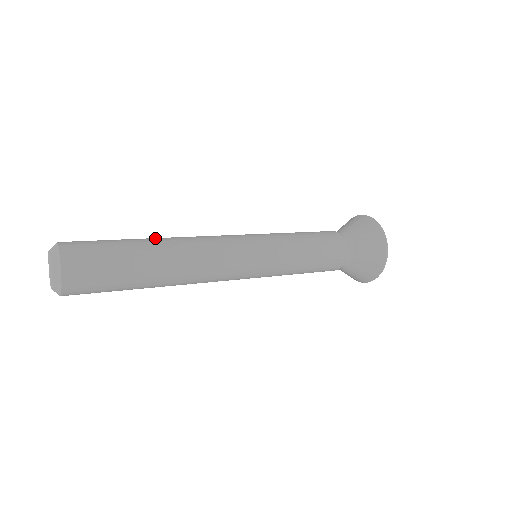
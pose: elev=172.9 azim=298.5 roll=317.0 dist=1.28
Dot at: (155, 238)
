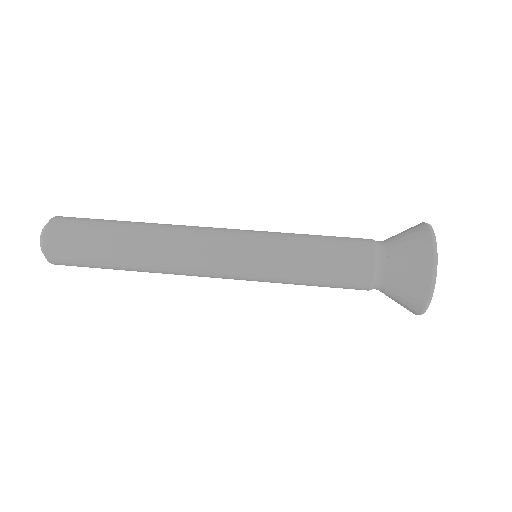
Dot at: (144, 222)
